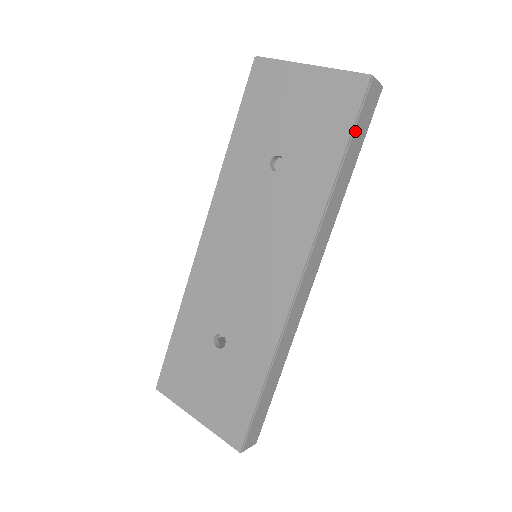
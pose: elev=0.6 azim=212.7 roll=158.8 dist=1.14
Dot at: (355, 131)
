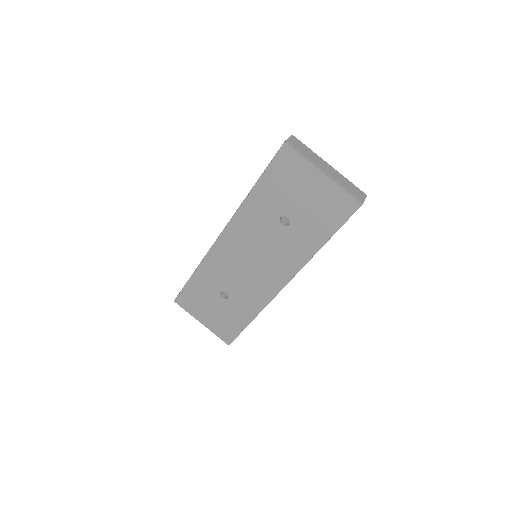
Dot at: occluded
